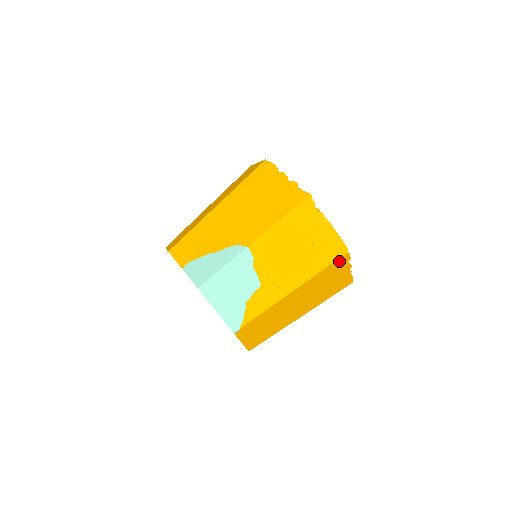
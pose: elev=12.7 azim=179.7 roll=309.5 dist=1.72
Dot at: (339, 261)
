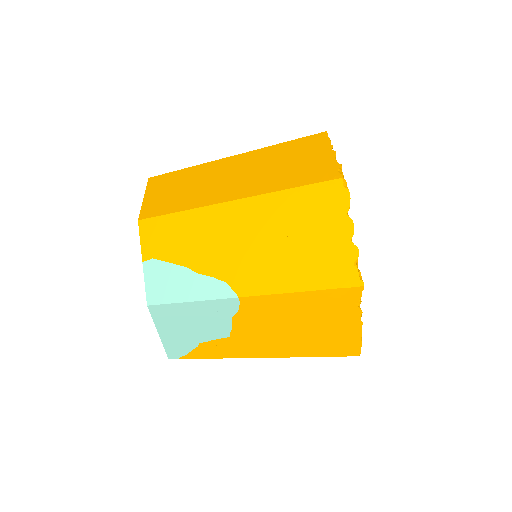
Dot at: occluded
